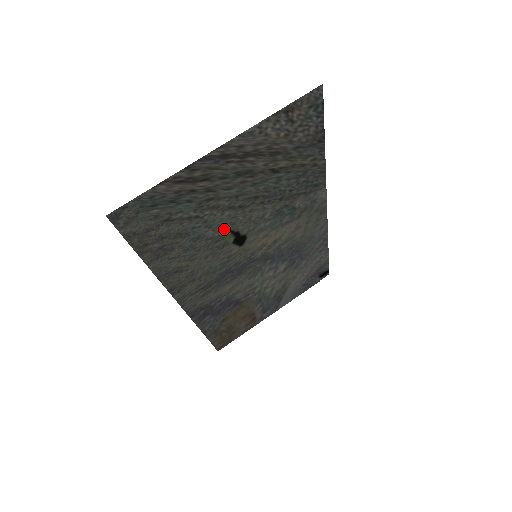
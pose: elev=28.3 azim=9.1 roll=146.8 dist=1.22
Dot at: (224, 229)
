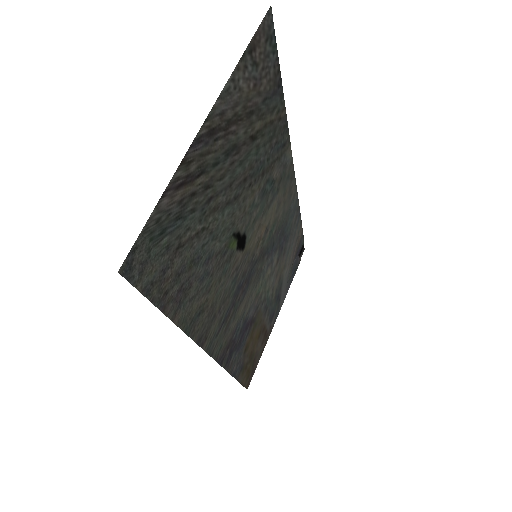
Dot at: (227, 235)
